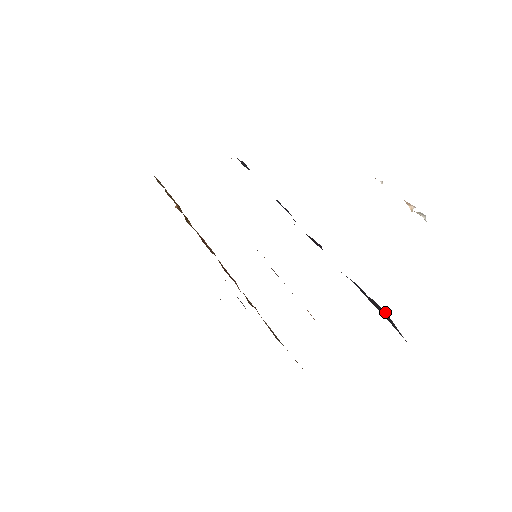
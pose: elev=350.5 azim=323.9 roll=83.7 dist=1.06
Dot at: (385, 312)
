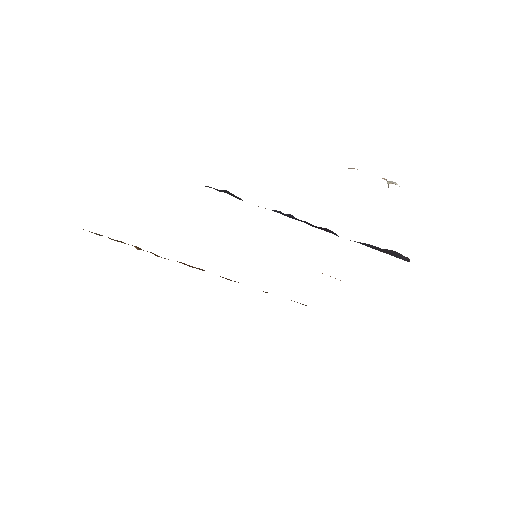
Dot at: (397, 253)
